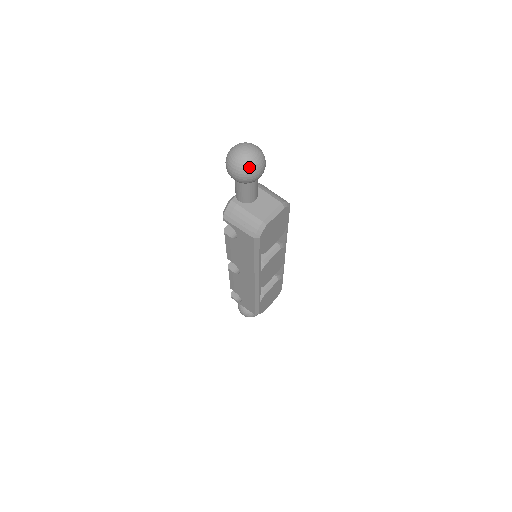
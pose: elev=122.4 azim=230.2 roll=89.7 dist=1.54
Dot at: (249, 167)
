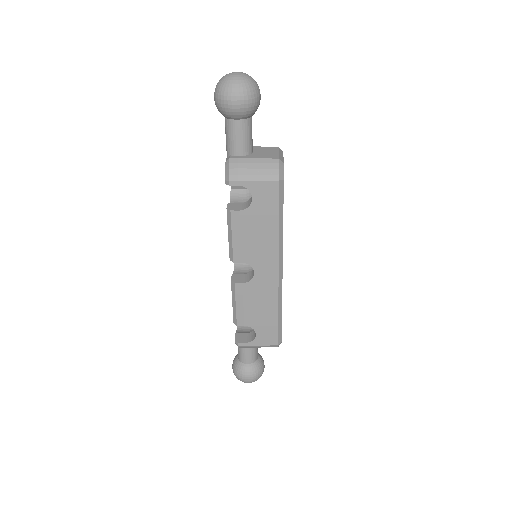
Dot at: (252, 85)
